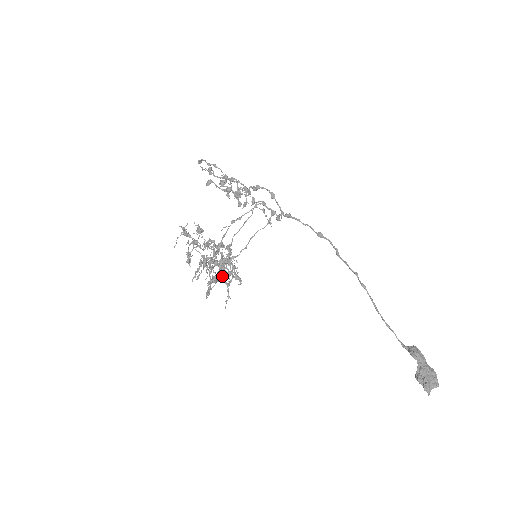
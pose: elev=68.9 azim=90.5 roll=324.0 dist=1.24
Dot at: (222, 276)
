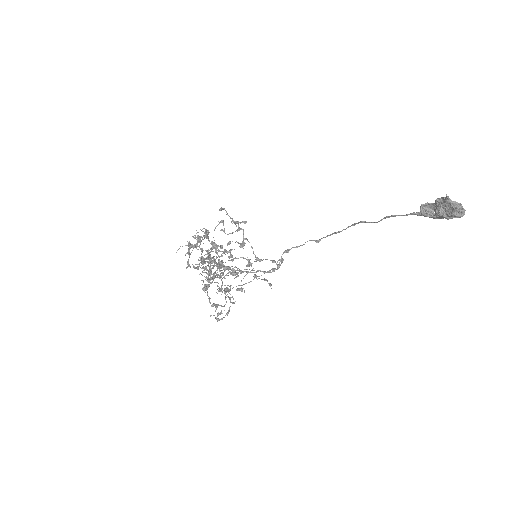
Dot at: (215, 311)
